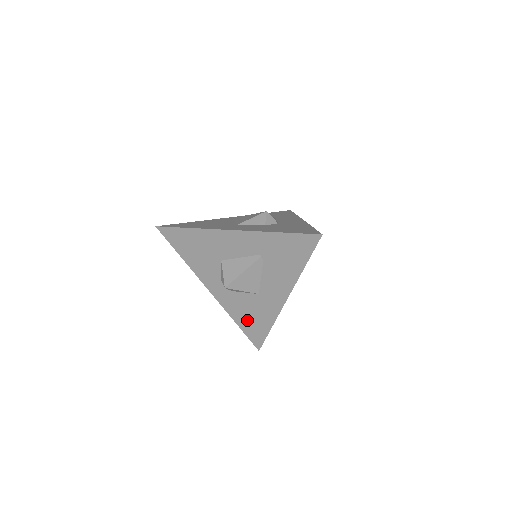
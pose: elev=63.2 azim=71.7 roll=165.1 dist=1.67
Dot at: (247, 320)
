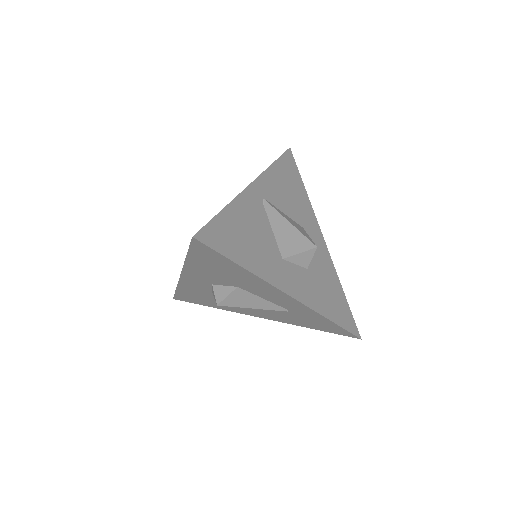
Dot at: (194, 296)
